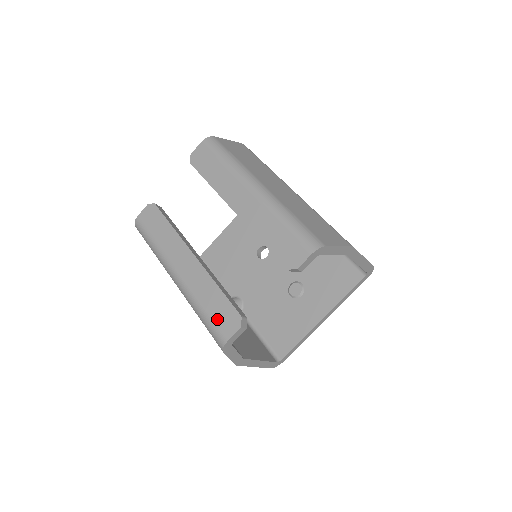
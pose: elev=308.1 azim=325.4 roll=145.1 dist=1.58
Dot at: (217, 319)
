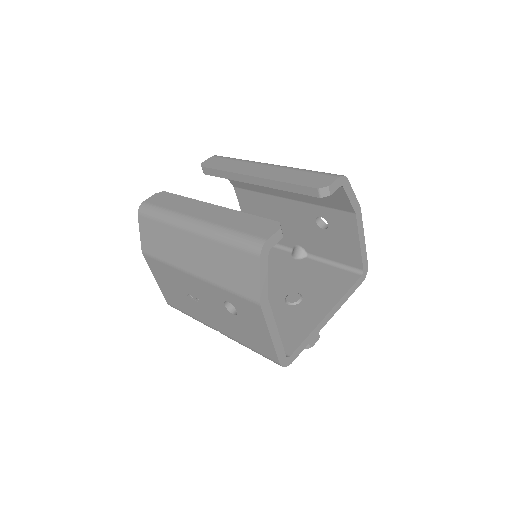
Dot at: (251, 230)
